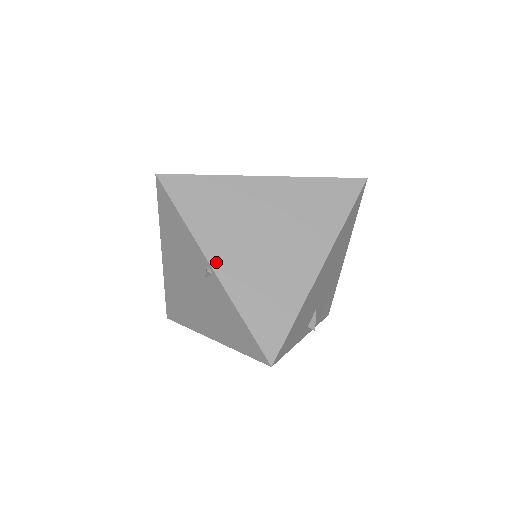
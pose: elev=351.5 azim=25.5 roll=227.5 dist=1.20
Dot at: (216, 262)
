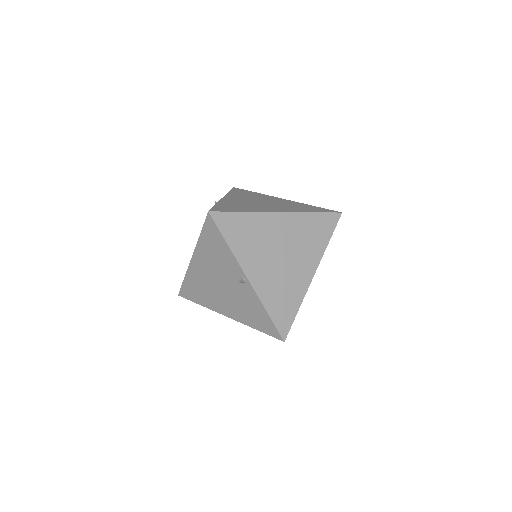
Dot at: (251, 276)
